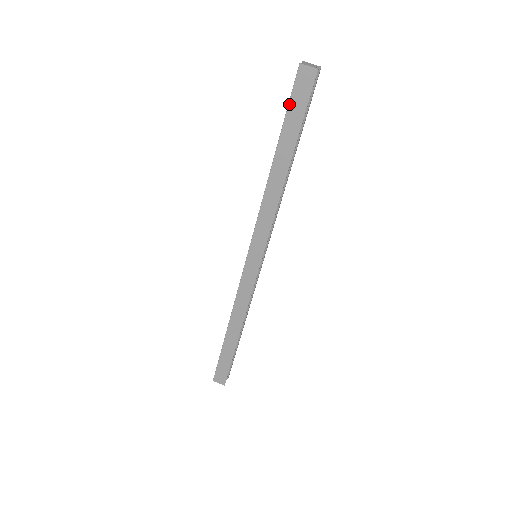
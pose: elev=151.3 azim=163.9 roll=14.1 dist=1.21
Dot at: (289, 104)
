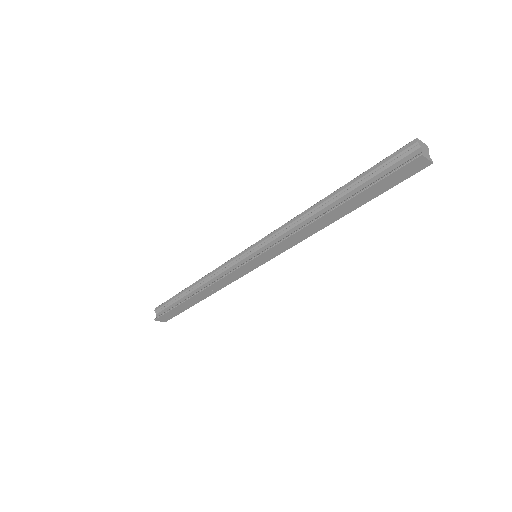
Dot at: (384, 179)
